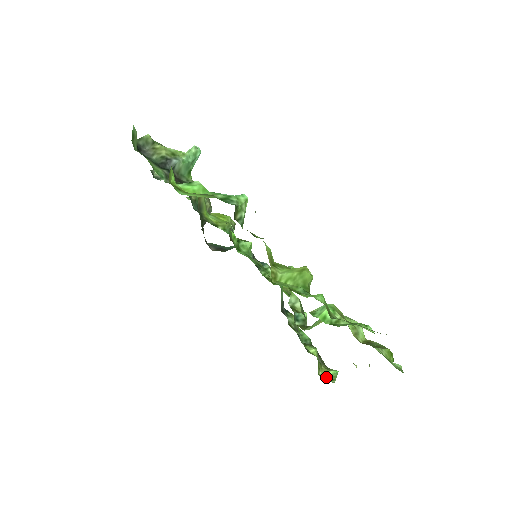
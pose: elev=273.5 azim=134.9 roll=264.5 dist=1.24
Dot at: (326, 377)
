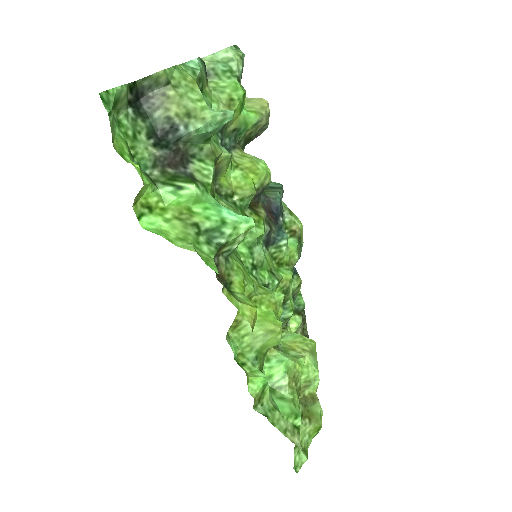
Dot at: occluded
